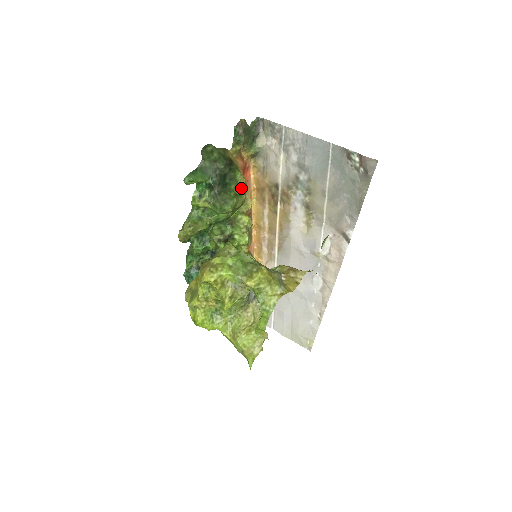
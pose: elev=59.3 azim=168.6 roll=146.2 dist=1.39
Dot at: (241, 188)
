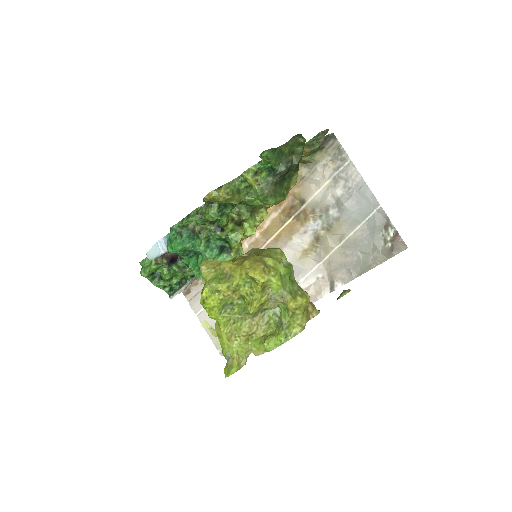
Dot at: (289, 189)
